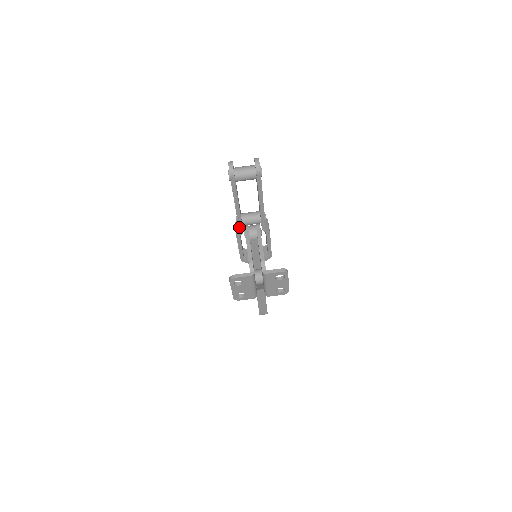
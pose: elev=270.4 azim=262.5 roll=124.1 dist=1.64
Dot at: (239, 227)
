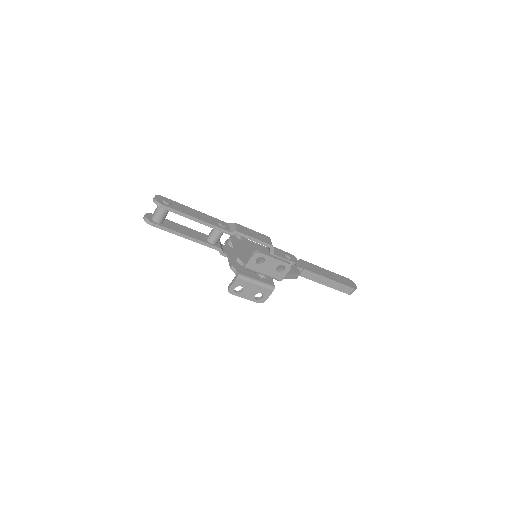
Dot at: (212, 248)
